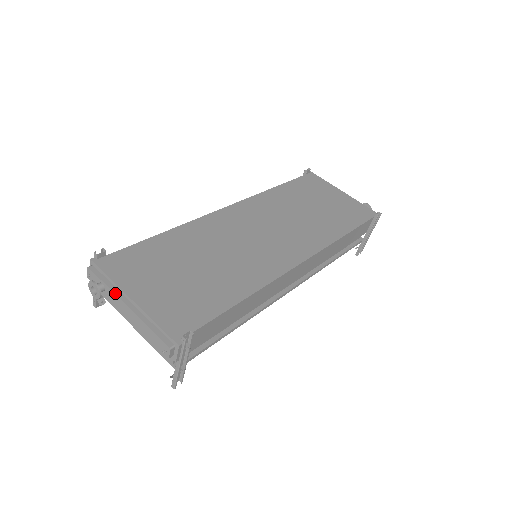
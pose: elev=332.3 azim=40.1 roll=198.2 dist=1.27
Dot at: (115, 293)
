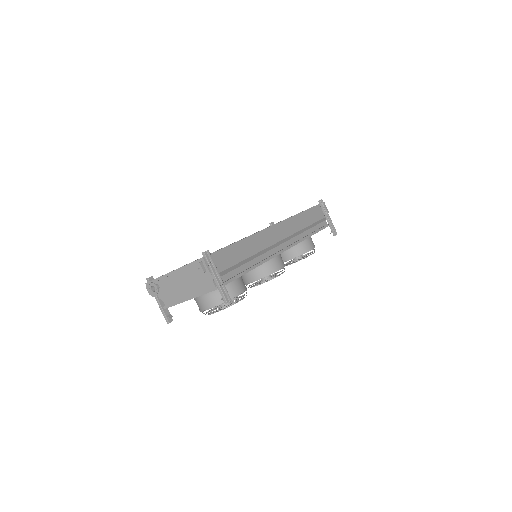
Dot at: (163, 278)
